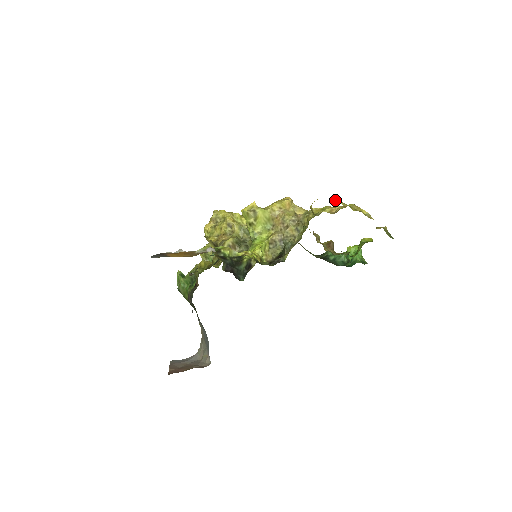
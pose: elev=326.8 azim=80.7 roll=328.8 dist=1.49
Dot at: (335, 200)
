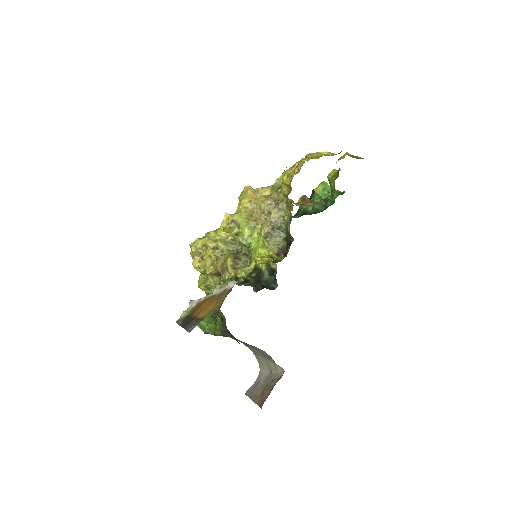
Dot at: occluded
